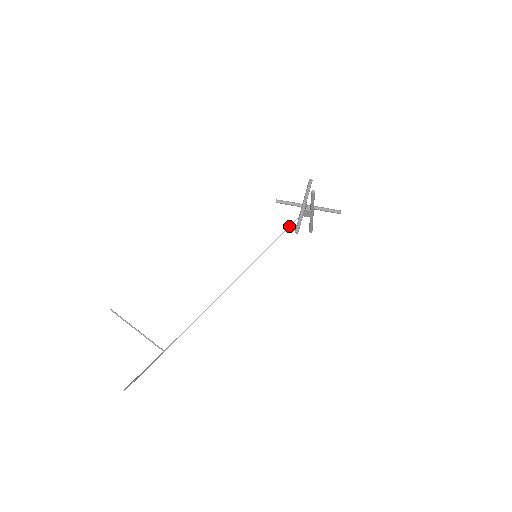
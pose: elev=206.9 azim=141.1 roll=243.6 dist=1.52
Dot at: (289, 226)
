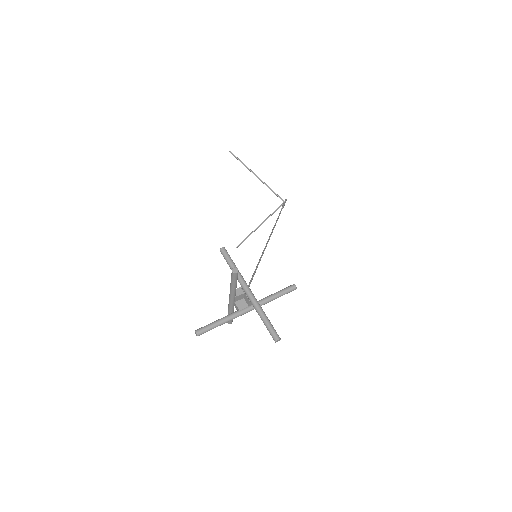
Dot at: (249, 282)
